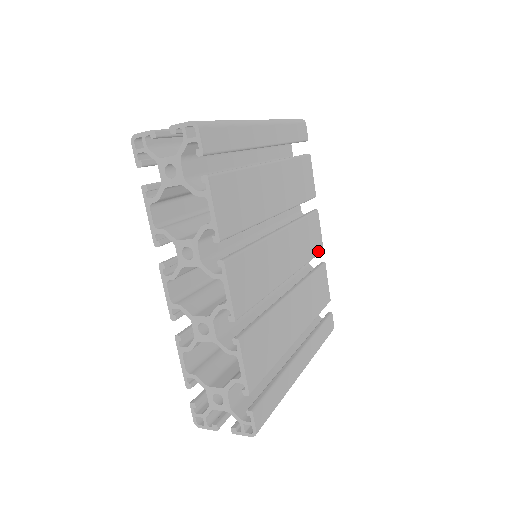
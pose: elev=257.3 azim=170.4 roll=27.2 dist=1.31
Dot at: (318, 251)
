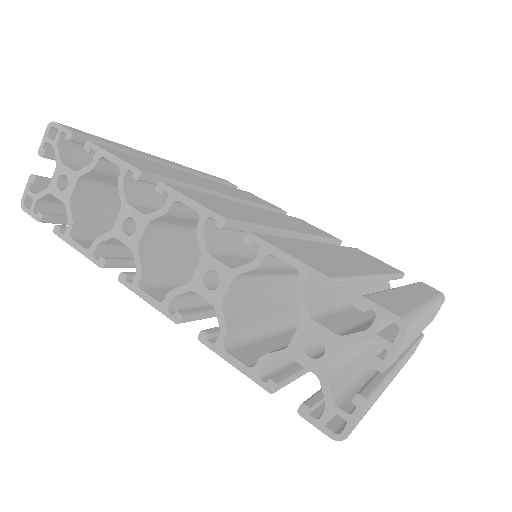
Dot at: occluded
